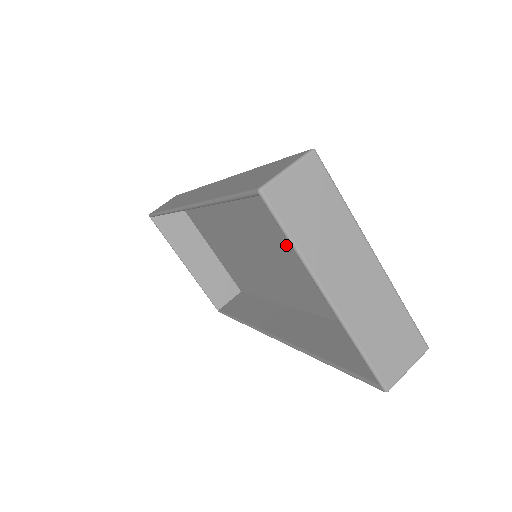
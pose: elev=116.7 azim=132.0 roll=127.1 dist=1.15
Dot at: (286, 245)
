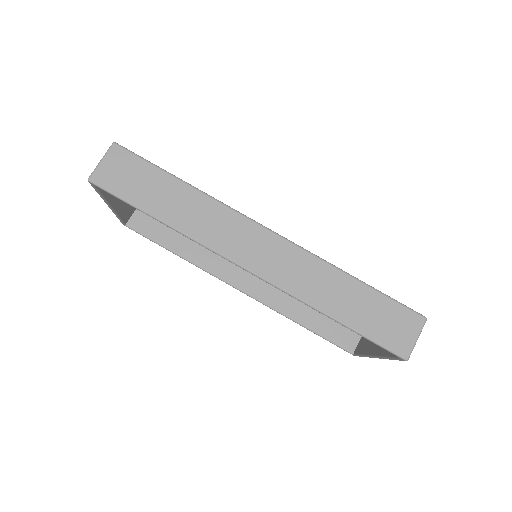
Dot at: occluded
